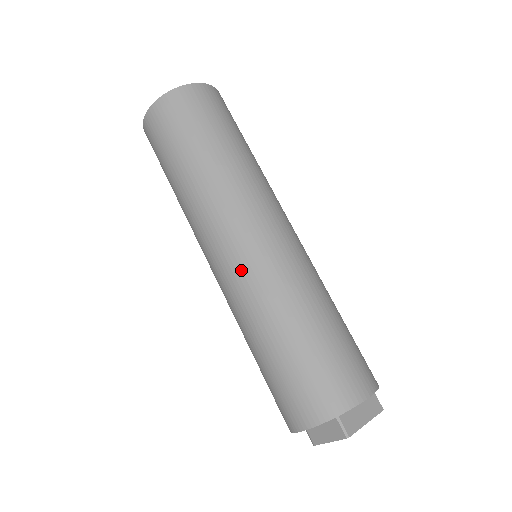
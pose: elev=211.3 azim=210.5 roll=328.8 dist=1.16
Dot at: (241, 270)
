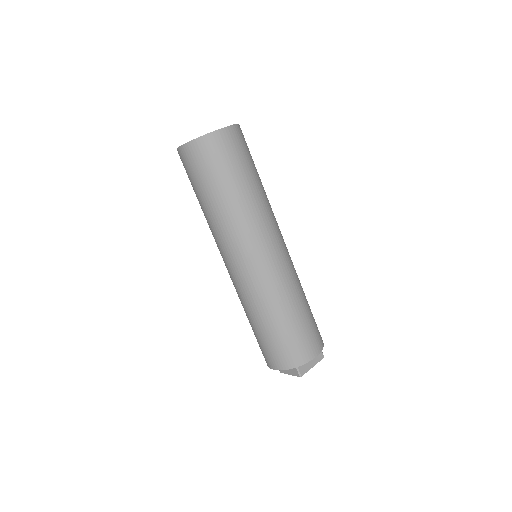
Dot at: (247, 277)
